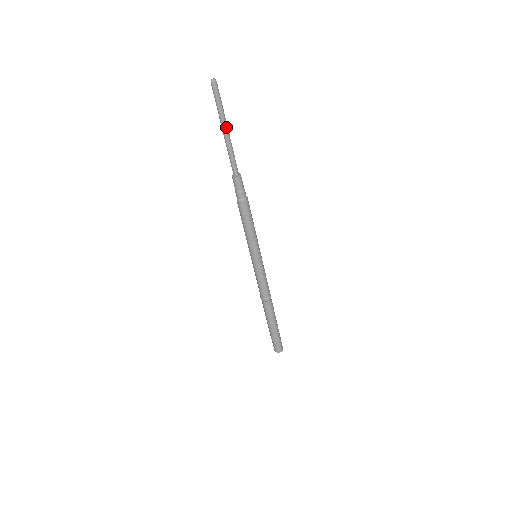
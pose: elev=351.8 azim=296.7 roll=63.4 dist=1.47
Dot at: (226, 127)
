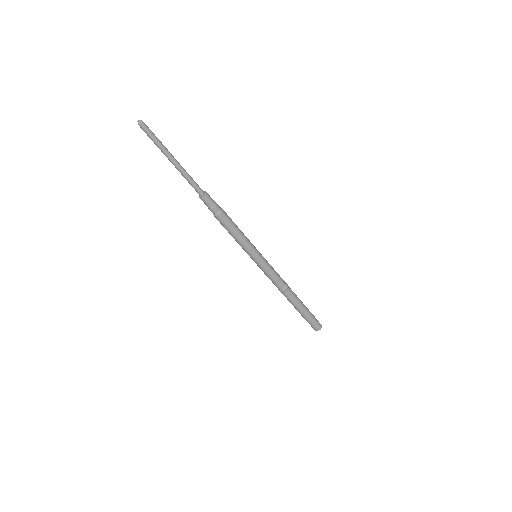
Dot at: (170, 158)
